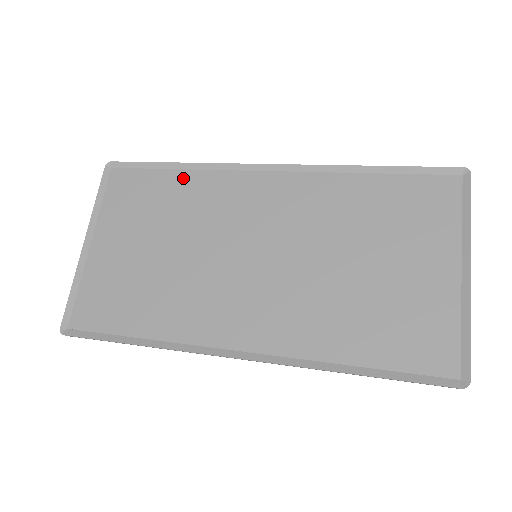
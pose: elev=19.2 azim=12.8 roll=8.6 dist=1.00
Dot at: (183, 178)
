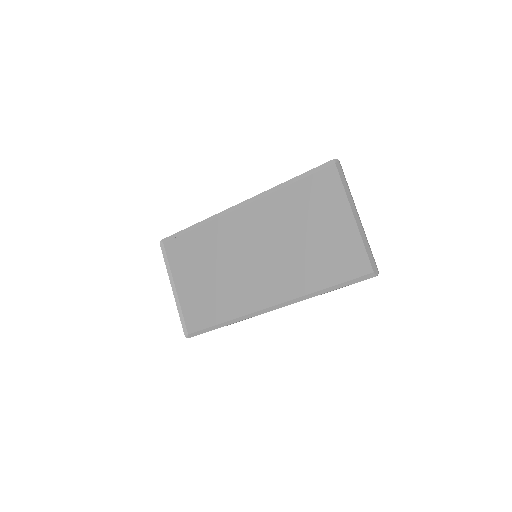
Dot at: (201, 232)
